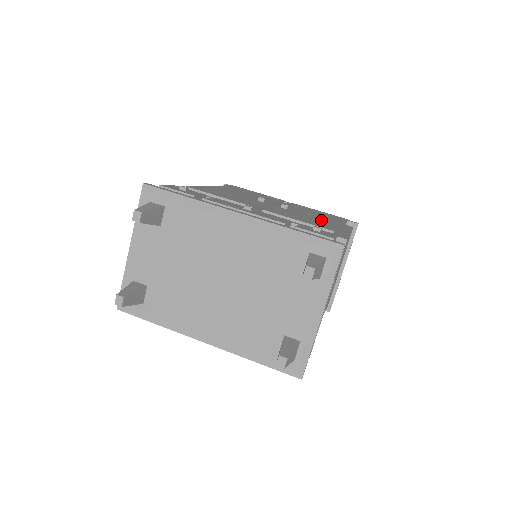
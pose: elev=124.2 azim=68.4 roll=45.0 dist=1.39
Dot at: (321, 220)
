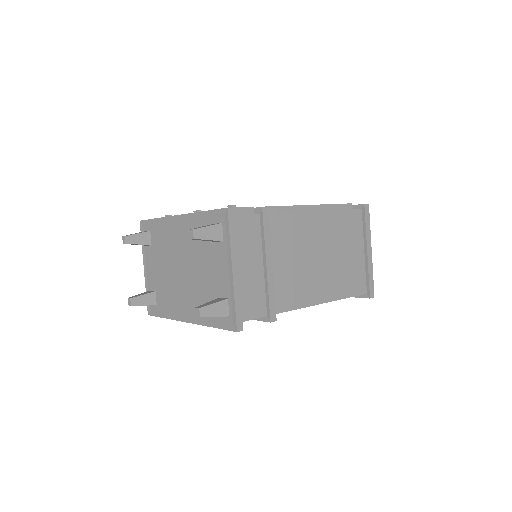
Dot at: occluded
